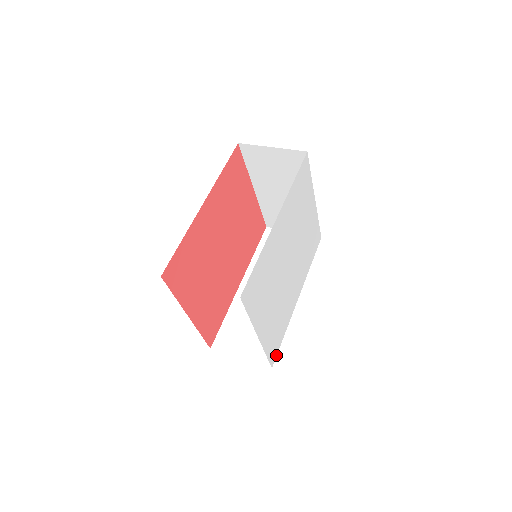
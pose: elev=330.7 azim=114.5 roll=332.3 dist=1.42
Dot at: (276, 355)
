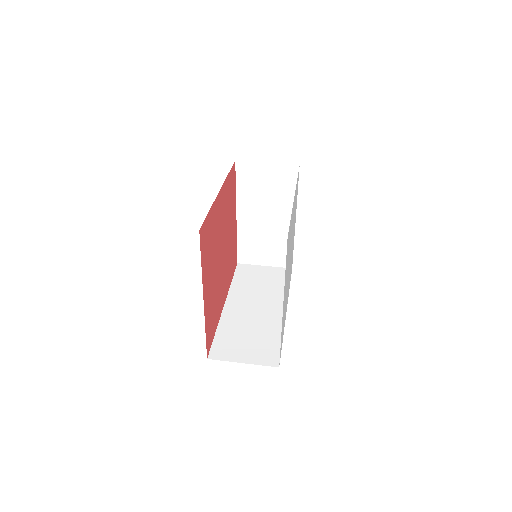
Dot at: (280, 356)
